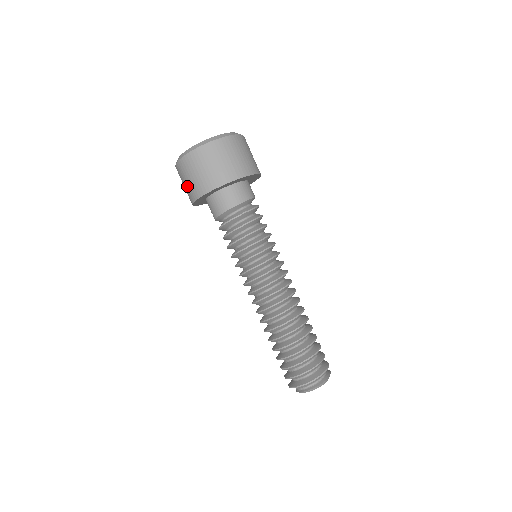
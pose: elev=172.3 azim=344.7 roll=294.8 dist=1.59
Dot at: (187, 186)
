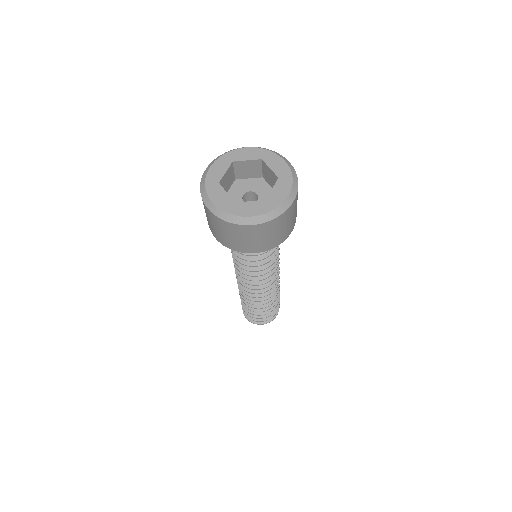
Dot at: (206, 216)
